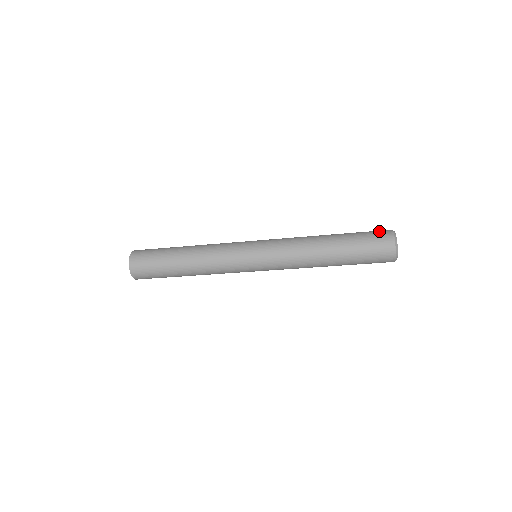
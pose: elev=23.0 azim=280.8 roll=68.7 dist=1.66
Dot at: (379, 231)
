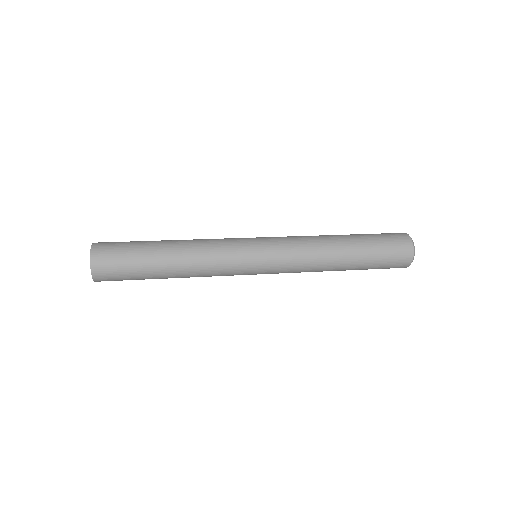
Dot at: (399, 242)
